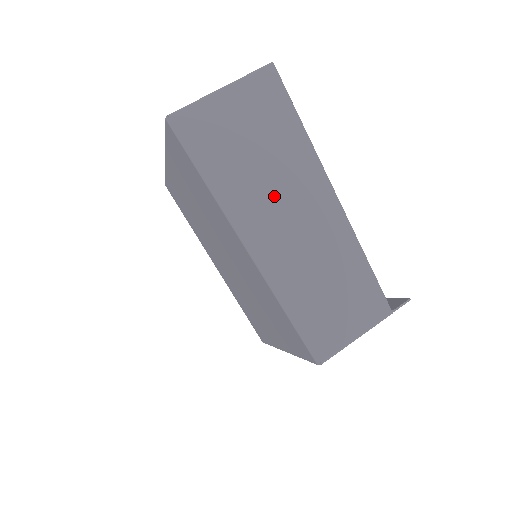
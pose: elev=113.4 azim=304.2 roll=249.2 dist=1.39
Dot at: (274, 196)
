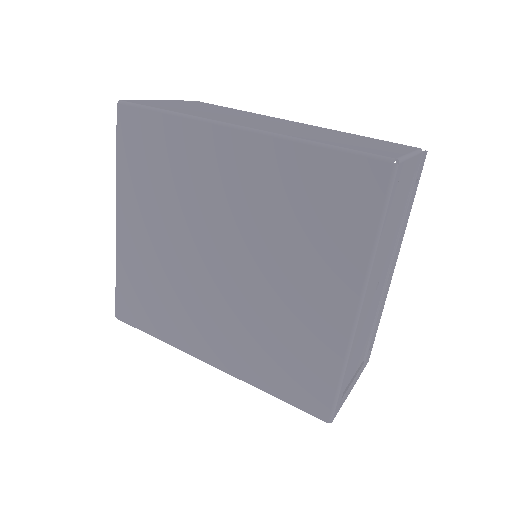
Dot at: (244, 119)
